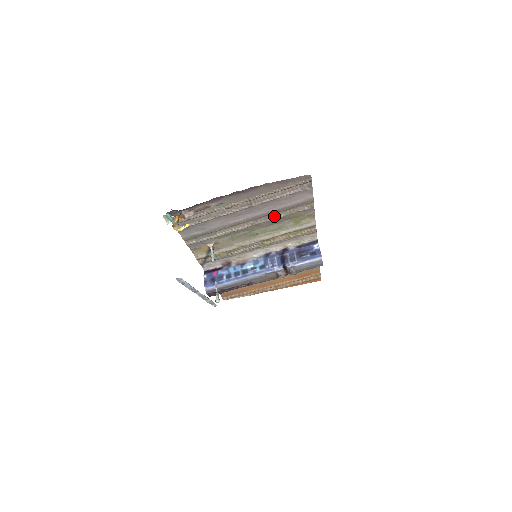
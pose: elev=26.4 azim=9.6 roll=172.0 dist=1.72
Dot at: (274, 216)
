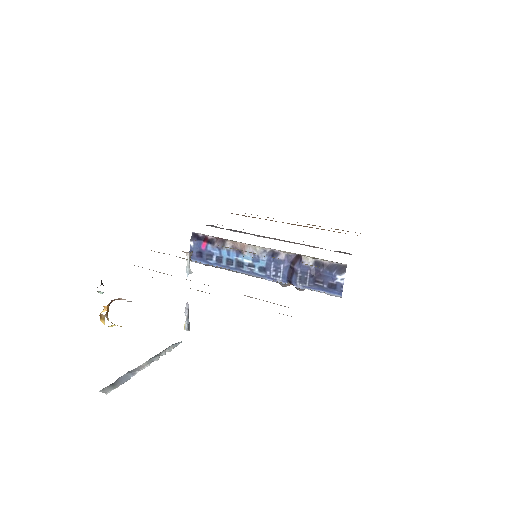
Dot at: occluded
